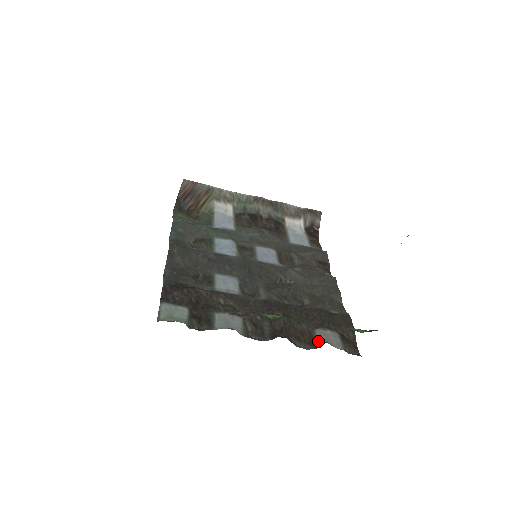
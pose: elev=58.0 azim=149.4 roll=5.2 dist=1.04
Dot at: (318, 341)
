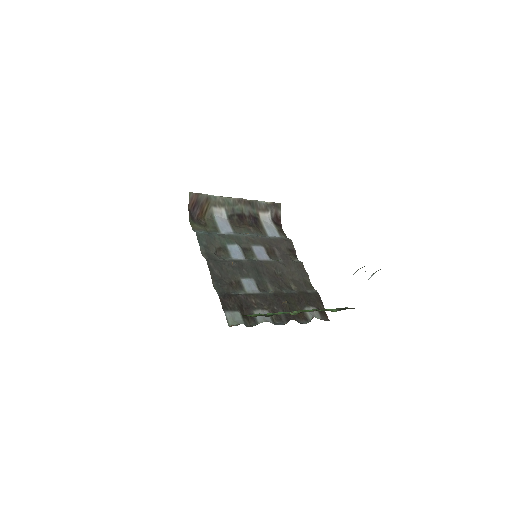
Dot at: (309, 316)
